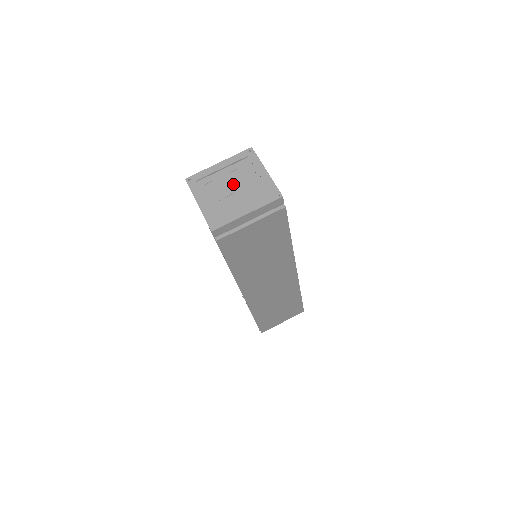
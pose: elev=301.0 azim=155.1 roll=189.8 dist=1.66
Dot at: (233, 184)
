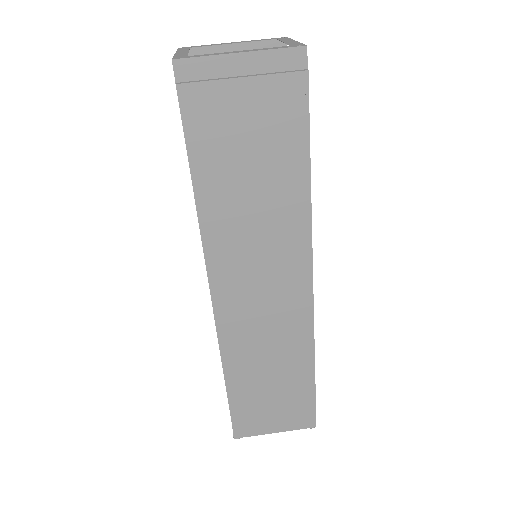
Dot at: occluded
